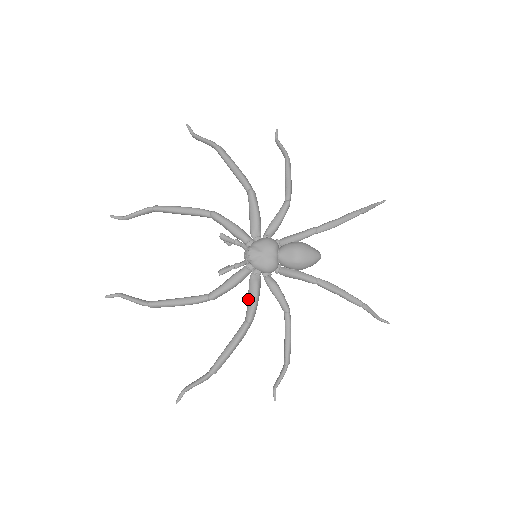
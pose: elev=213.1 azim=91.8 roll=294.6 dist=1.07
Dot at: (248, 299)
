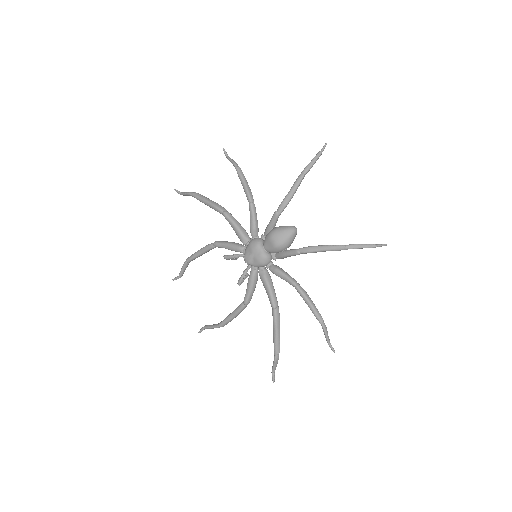
Dot at: (266, 291)
